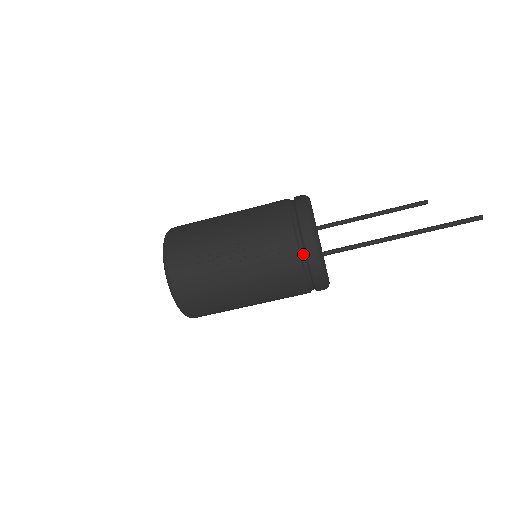
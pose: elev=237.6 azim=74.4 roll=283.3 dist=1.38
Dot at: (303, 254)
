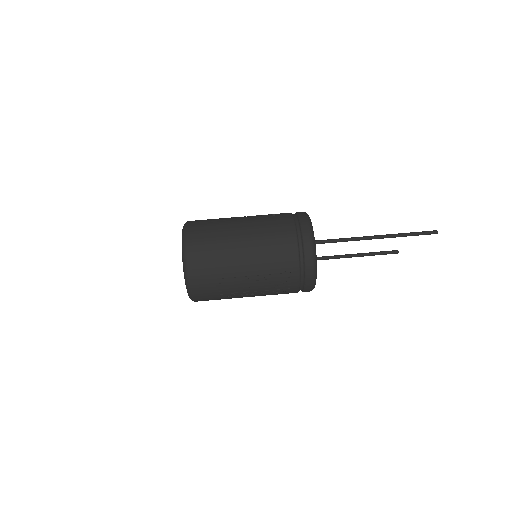
Dot at: (295, 216)
